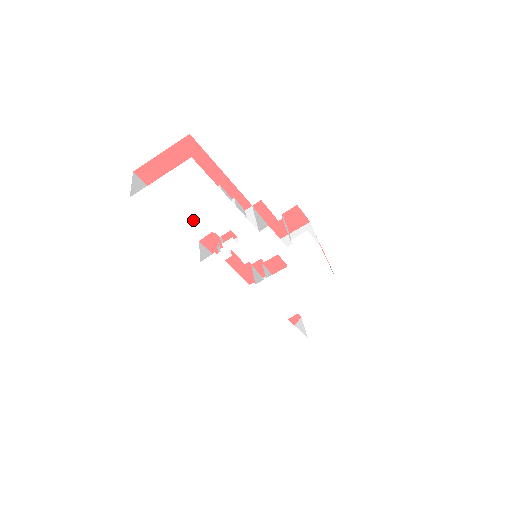
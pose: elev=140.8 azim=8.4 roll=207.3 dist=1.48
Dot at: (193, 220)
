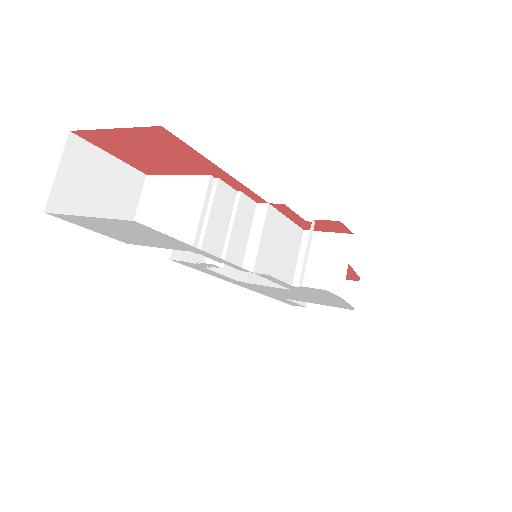
Dot at: (152, 245)
